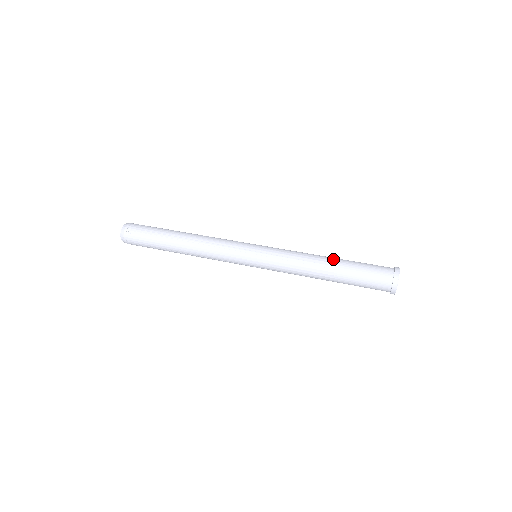
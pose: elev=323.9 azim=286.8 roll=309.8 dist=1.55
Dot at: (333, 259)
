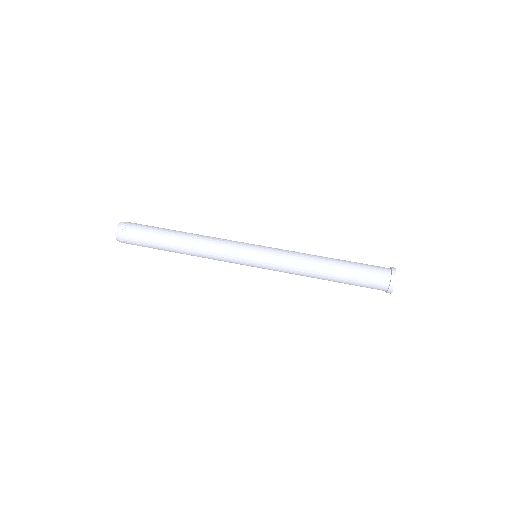
Dot at: (332, 266)
